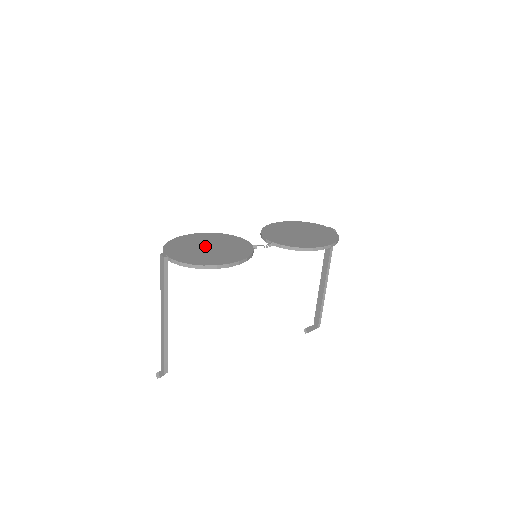
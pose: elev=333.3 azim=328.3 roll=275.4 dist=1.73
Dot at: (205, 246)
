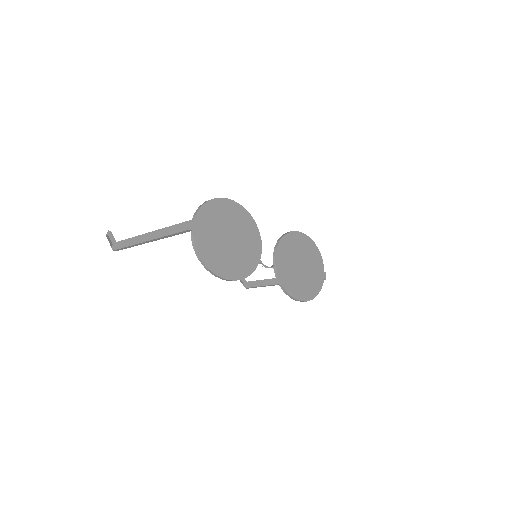
Dot at: (229, 234)
